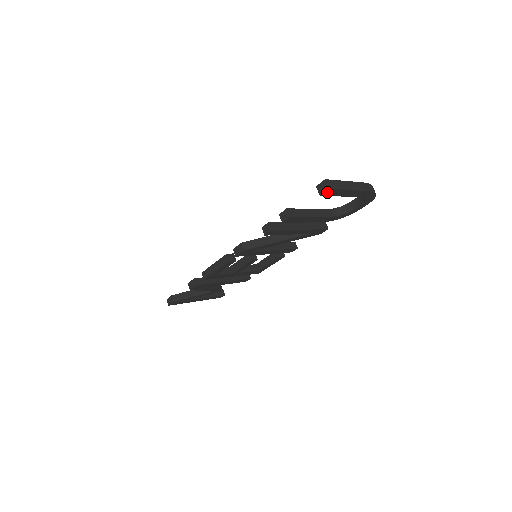
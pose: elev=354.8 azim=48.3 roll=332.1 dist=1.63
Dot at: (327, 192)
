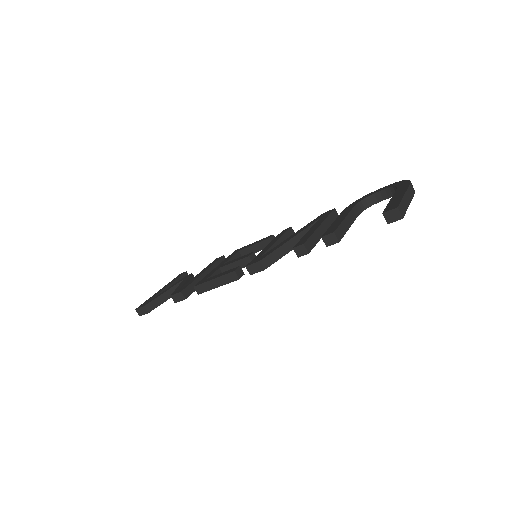
Dot at: (395, 219)
